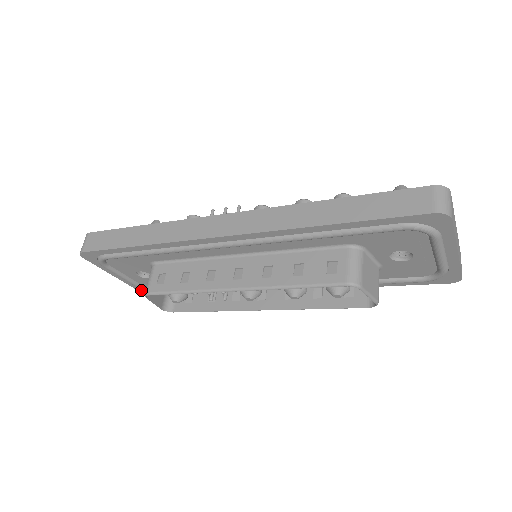
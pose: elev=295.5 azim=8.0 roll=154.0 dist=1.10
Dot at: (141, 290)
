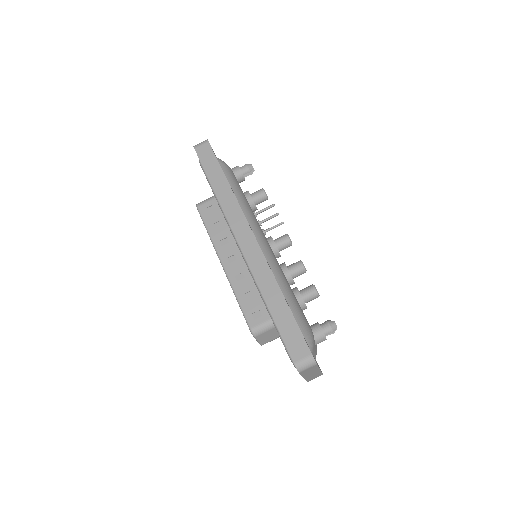
Dot at: occluded
